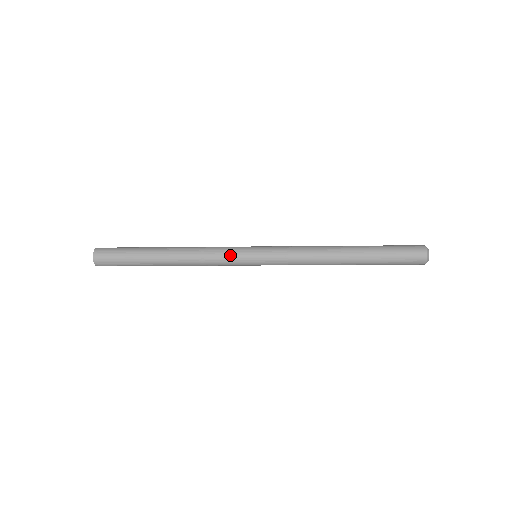
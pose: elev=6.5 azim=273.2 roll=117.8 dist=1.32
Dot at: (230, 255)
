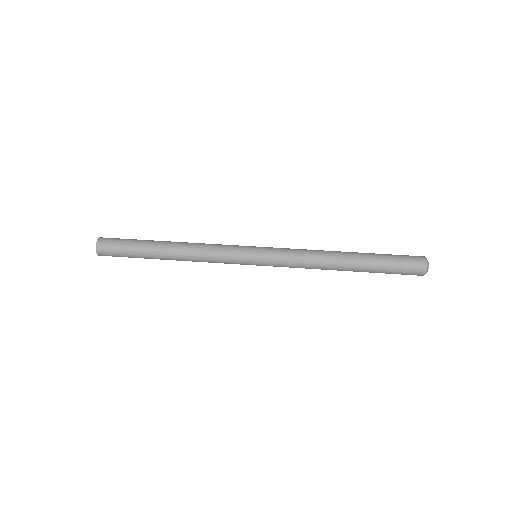
Dot at: (230, 258)
